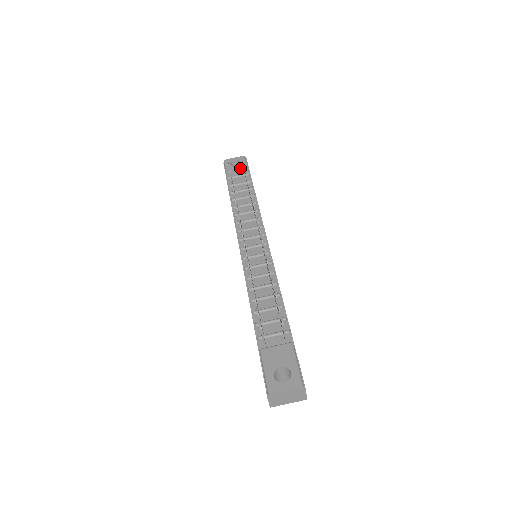
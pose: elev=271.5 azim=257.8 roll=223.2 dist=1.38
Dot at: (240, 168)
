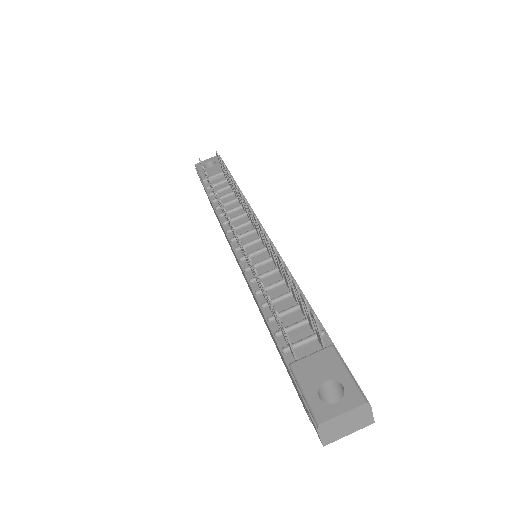
Dot at: (216, 167)
